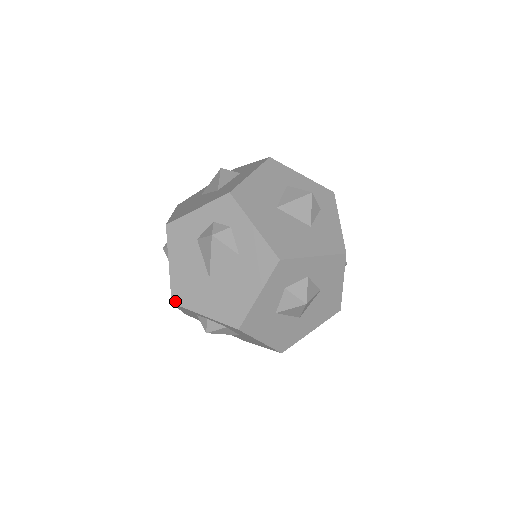
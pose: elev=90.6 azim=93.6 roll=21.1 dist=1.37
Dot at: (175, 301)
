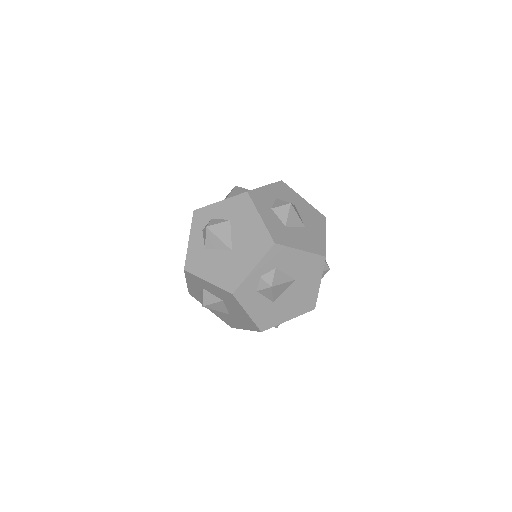
Dot at: (232, 290)
